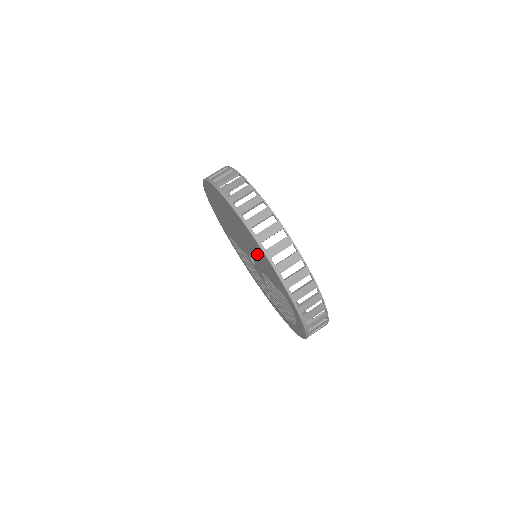
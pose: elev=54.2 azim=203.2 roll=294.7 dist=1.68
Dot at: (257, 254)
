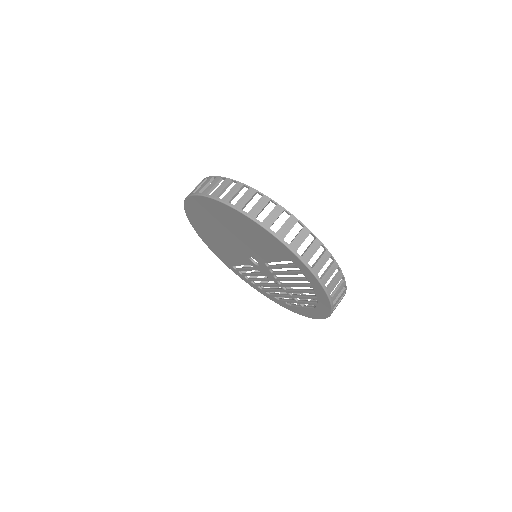
Dot at: (248, 235)
